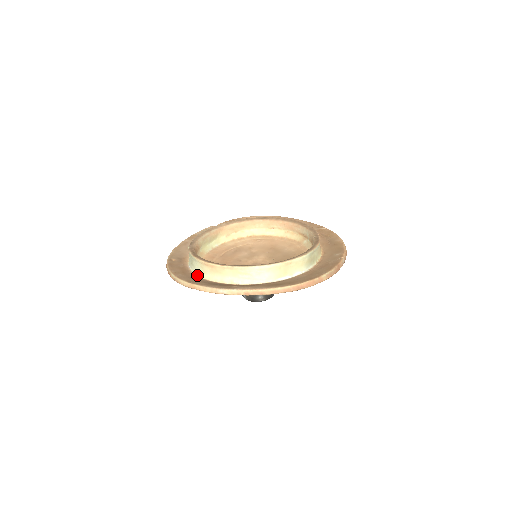
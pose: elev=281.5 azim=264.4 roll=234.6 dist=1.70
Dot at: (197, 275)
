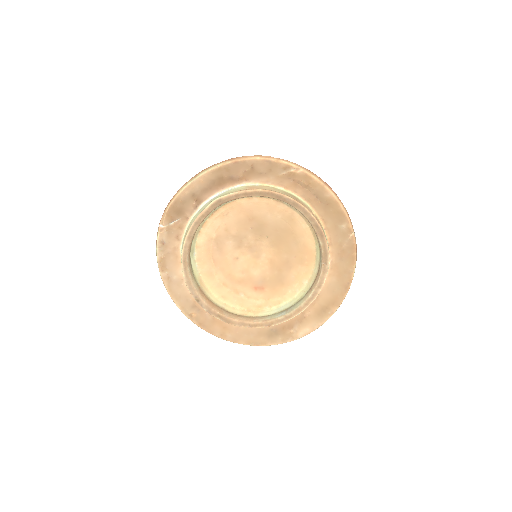
Dot at: occluded
